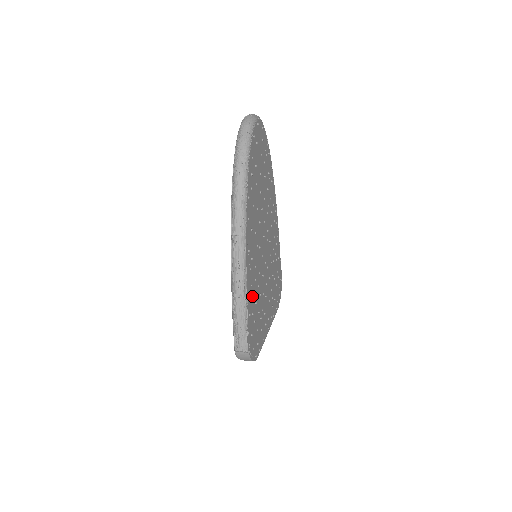
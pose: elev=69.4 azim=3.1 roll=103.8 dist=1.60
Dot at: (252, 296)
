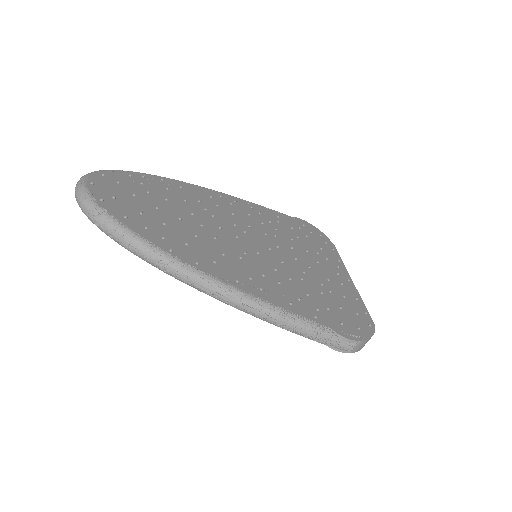
Dot at: (296, 299)
